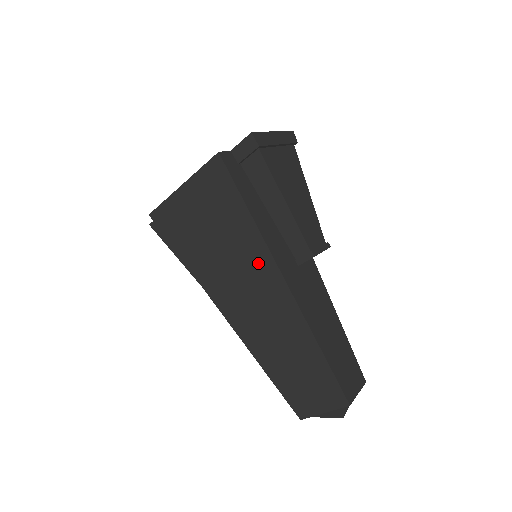
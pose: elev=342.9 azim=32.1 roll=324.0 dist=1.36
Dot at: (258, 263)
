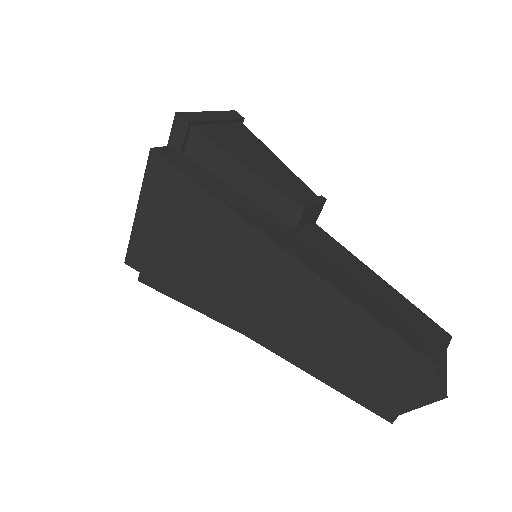
Dot at: (244, 245)
